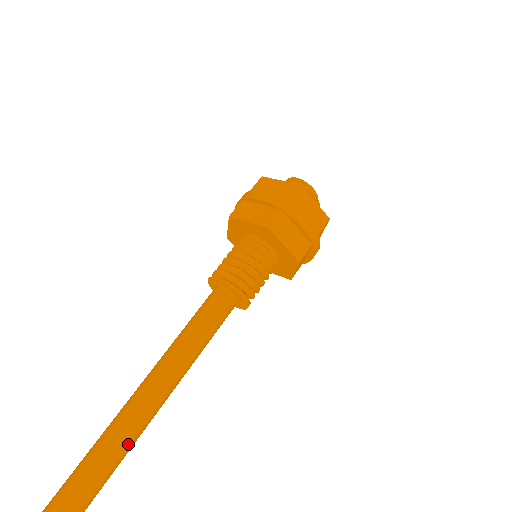
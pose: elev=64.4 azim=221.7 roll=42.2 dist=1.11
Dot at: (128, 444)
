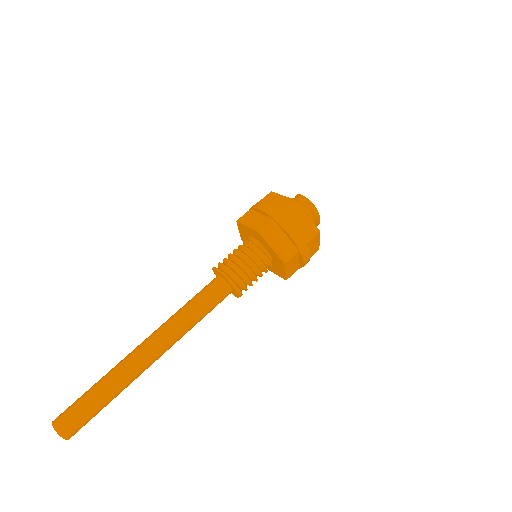
Dot at: (125, 380)
